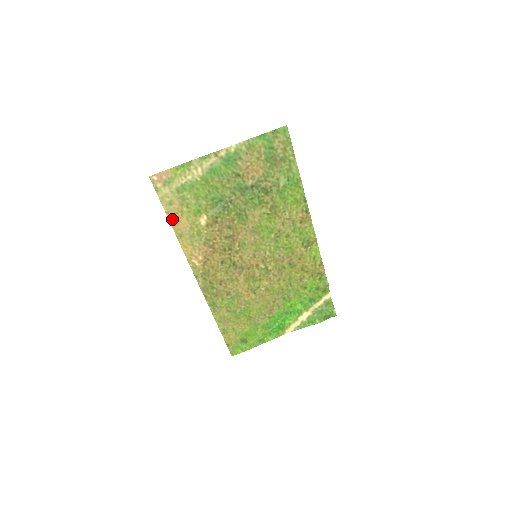
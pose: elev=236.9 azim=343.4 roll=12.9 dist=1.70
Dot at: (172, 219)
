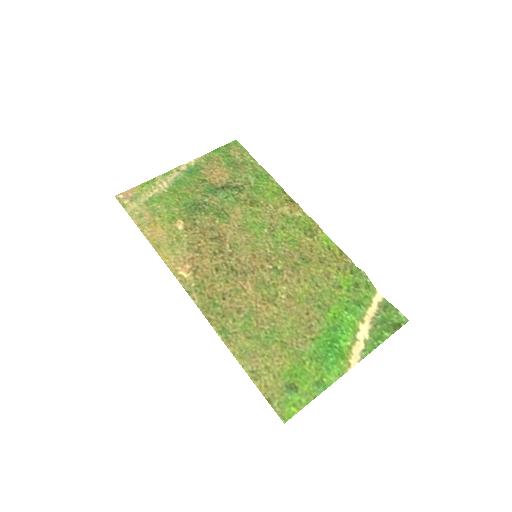
Dot at: (145, 231)
